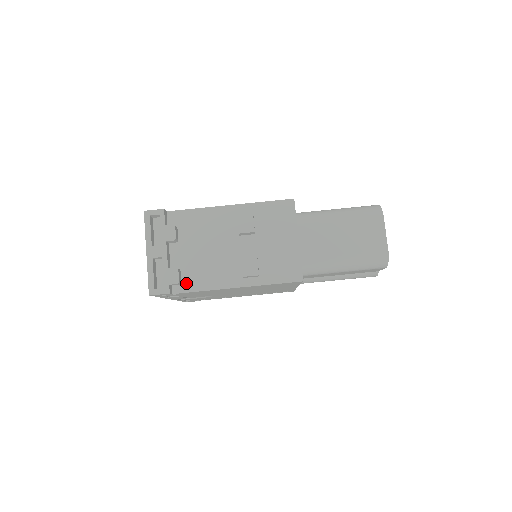
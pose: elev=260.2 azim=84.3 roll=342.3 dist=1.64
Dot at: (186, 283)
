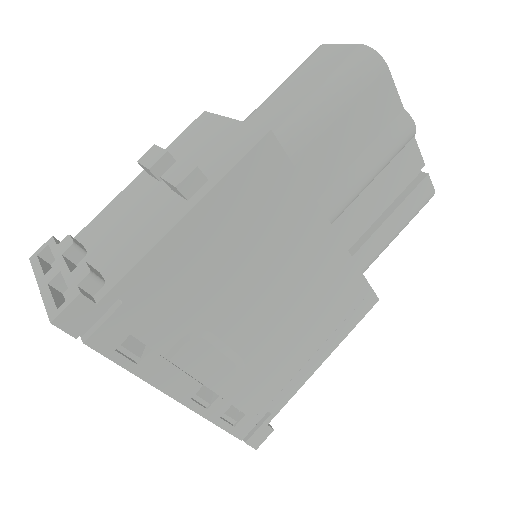
Dot at: (112, 276)
